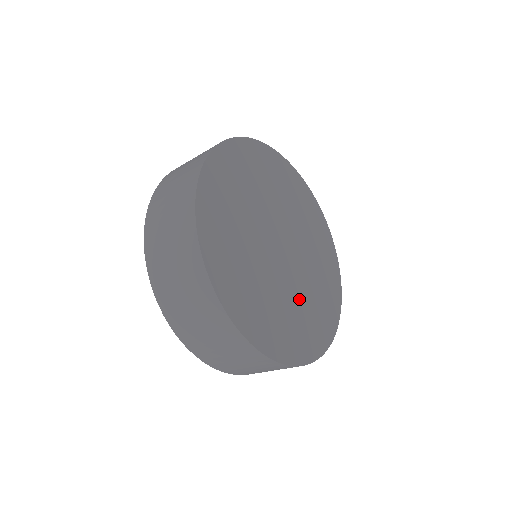
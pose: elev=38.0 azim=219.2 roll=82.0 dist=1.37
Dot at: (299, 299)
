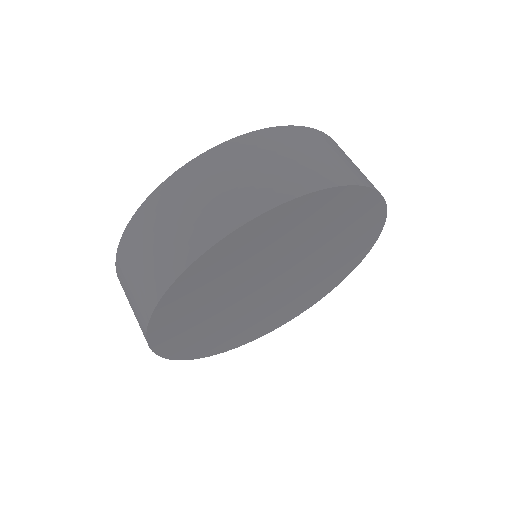
Dot at: (249, 319)
